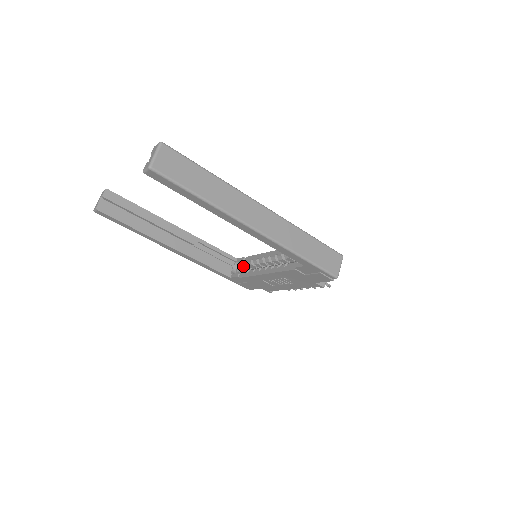
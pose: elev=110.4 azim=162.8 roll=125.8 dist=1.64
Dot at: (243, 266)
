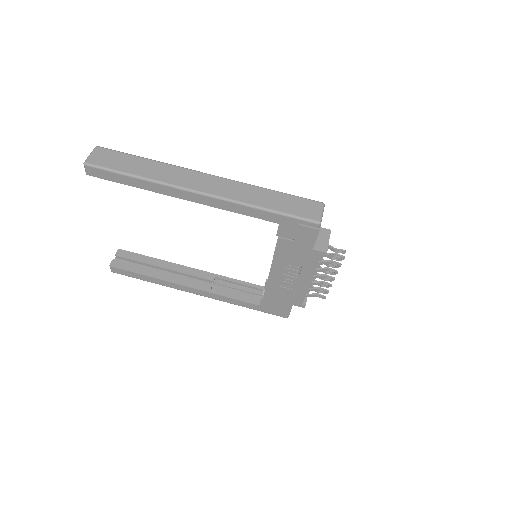
Dot at: occluded
